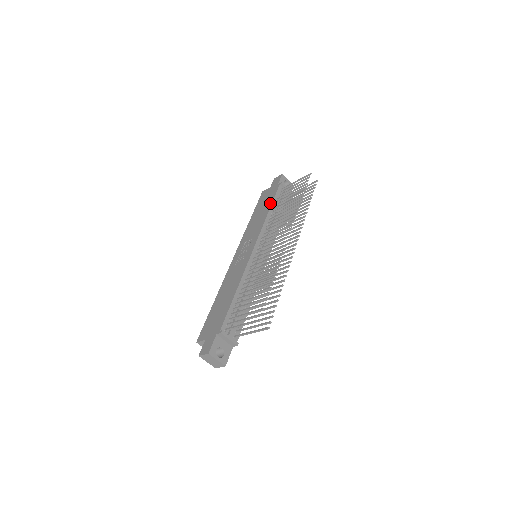
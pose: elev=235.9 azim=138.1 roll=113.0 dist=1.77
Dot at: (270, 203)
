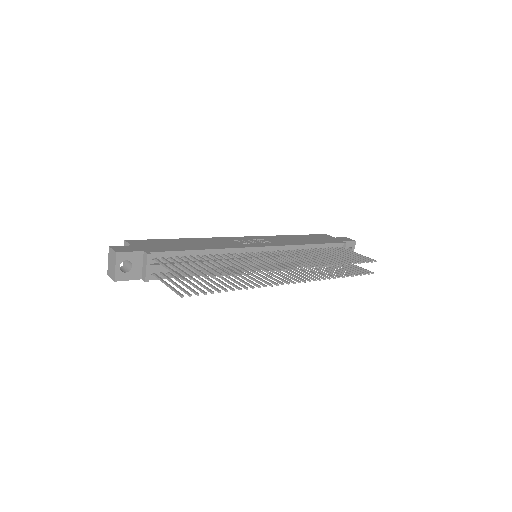
Dot at: (319, 242)
